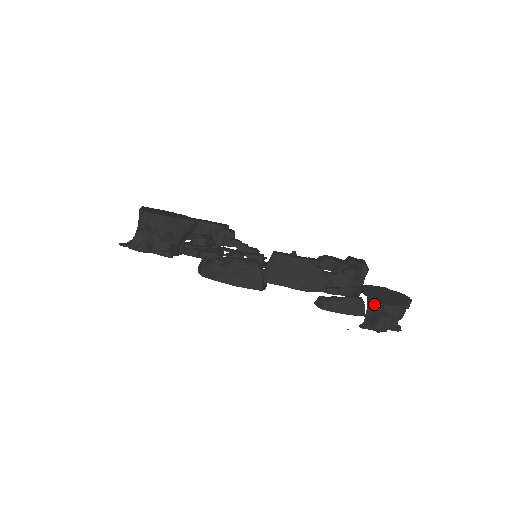
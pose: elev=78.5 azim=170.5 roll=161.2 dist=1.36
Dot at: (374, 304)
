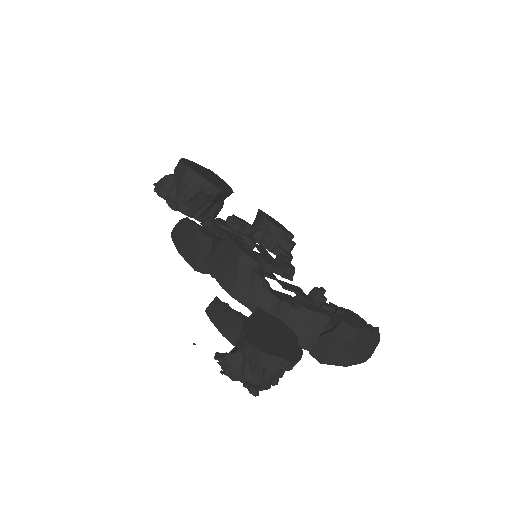
Dot at: (240, 331)
